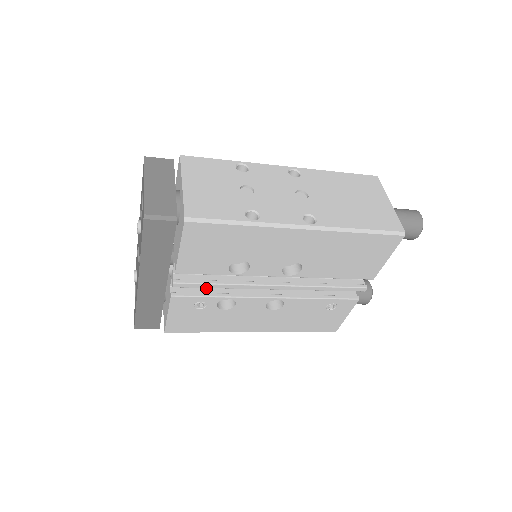
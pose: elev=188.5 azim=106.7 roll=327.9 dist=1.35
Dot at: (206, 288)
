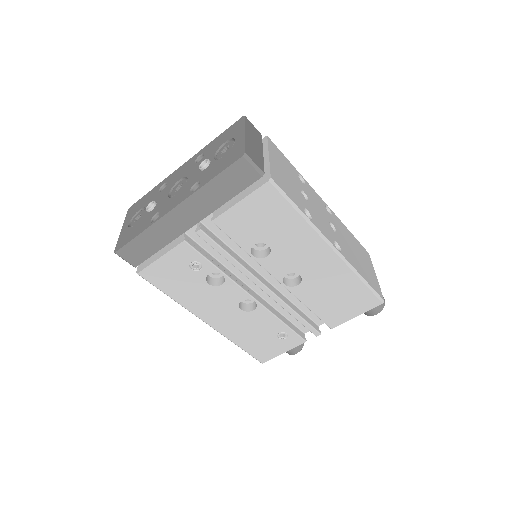
Dot at: (209, 254)
